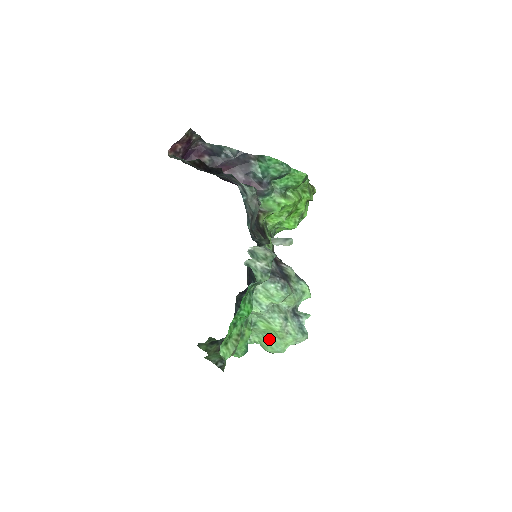
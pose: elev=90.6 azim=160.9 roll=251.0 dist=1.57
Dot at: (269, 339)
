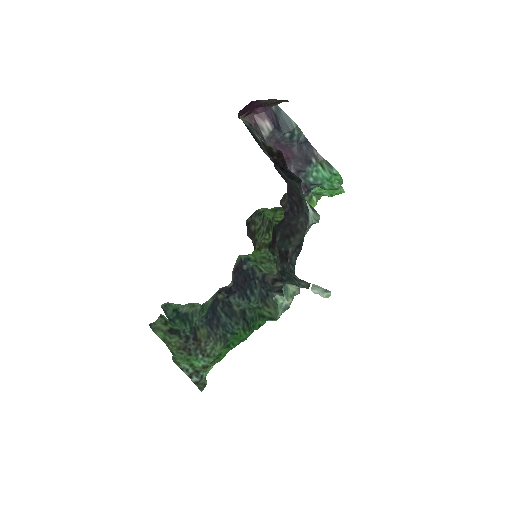
Dot at: occluded
